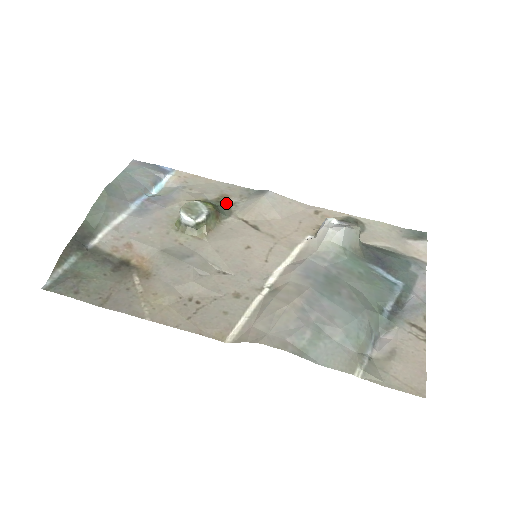
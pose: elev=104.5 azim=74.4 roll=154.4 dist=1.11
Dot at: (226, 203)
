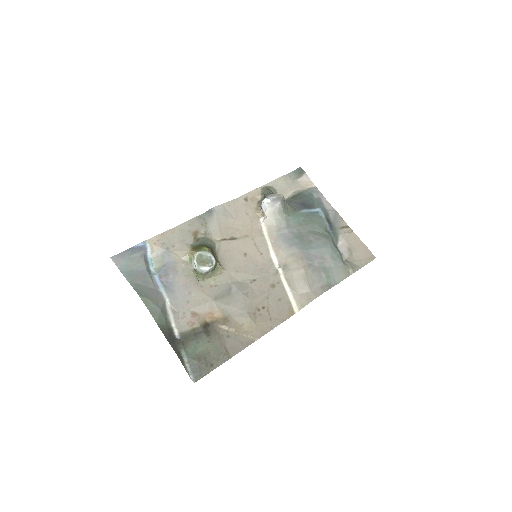
Dot at: (202, 237)
